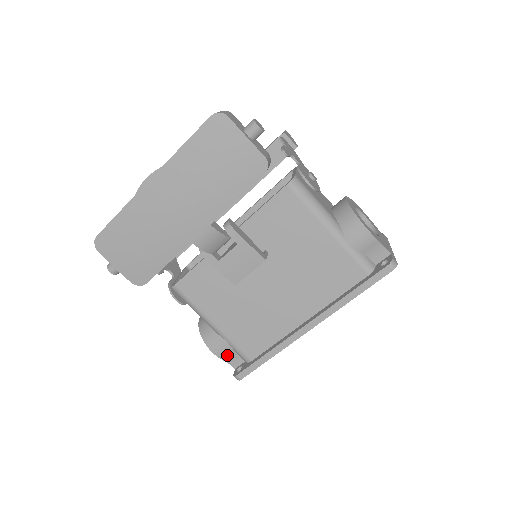
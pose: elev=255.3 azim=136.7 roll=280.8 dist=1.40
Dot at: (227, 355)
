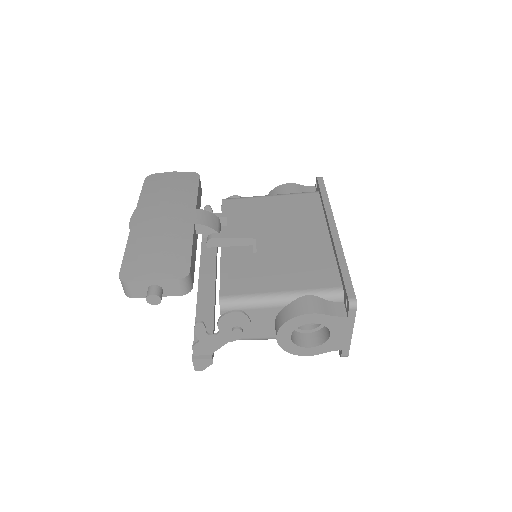
Dot at: (324, 307)
